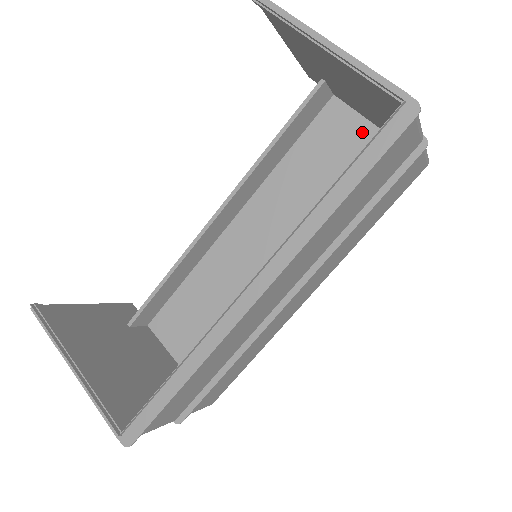
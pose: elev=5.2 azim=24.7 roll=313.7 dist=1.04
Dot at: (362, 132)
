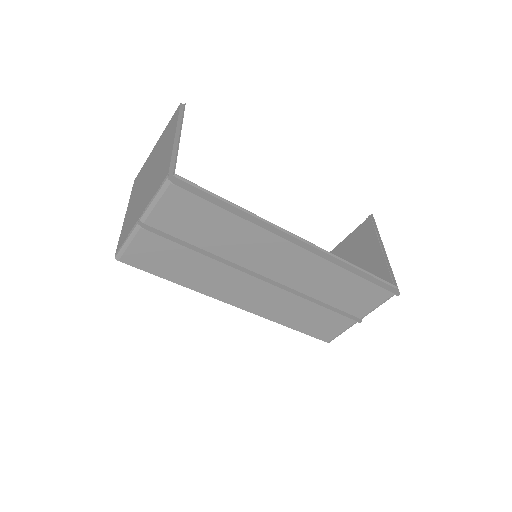
Dot at: occluded
